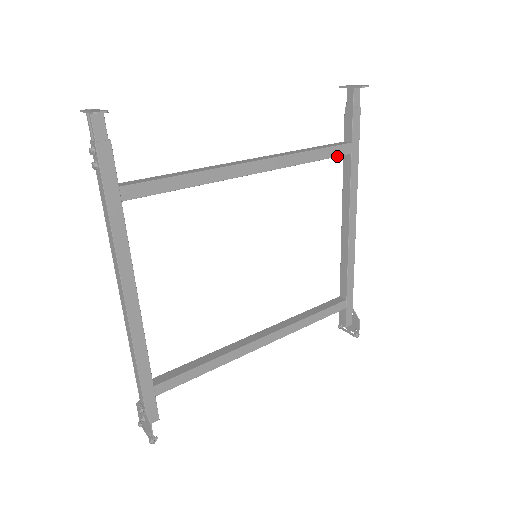
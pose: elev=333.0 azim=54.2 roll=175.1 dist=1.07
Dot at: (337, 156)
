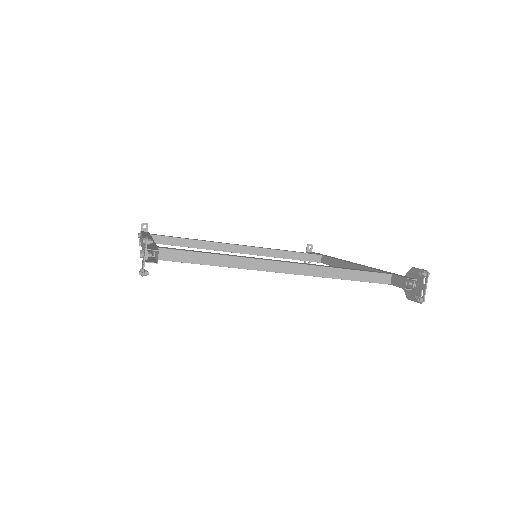
Dot at: (309, 254)
